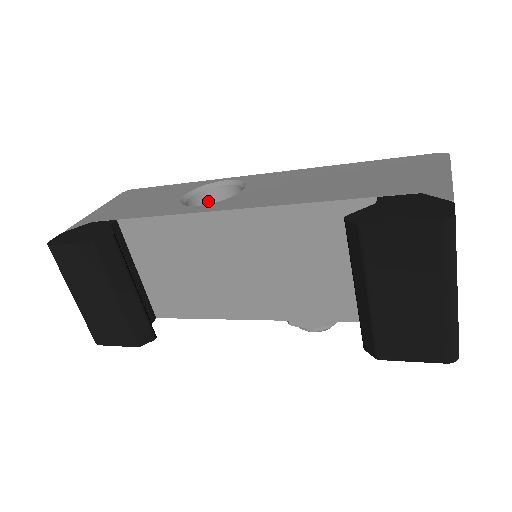
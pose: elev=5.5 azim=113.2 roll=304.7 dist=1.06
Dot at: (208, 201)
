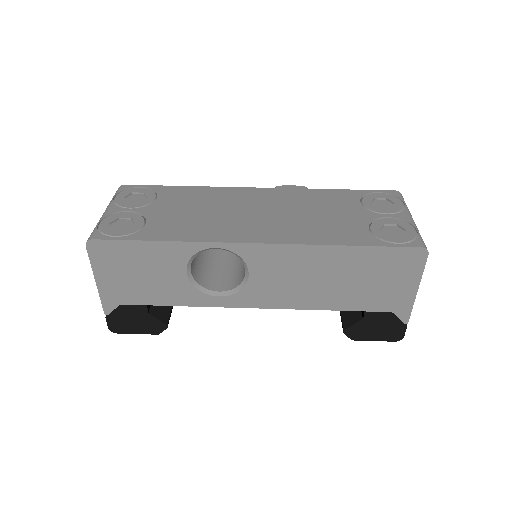
Dot at: occluded
